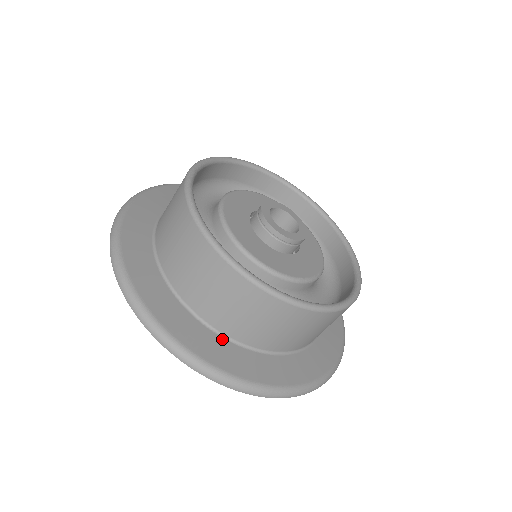
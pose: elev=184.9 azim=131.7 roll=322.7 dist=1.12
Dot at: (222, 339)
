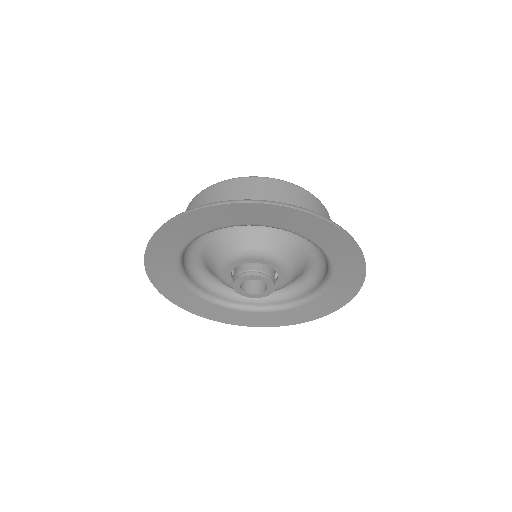
Dot at: occluded
